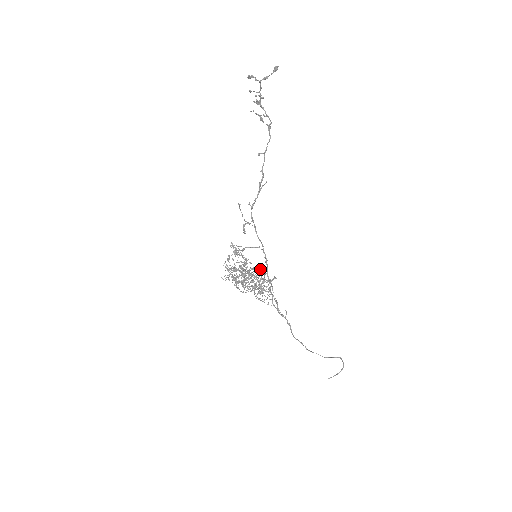
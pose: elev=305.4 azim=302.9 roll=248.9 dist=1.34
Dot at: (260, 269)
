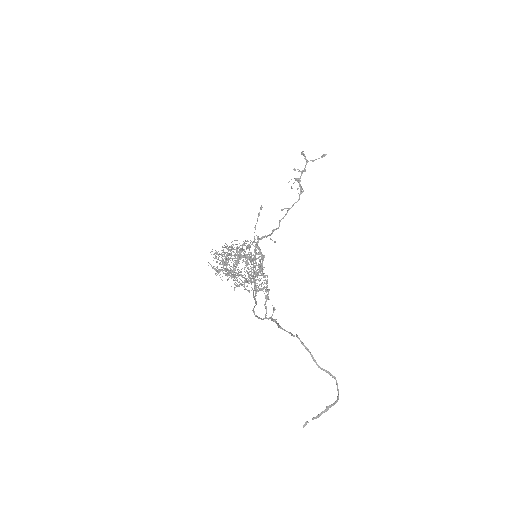
Dot at: (262, 254)
